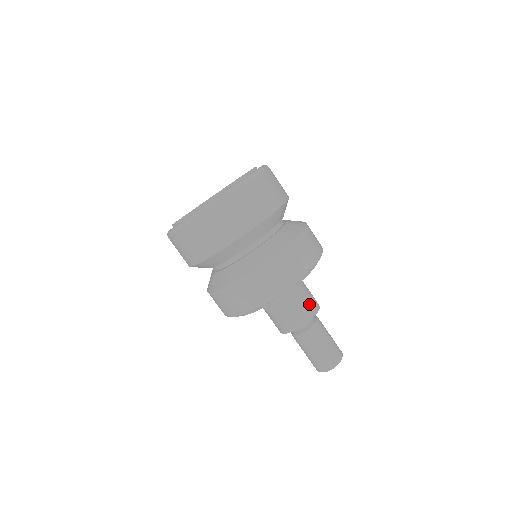
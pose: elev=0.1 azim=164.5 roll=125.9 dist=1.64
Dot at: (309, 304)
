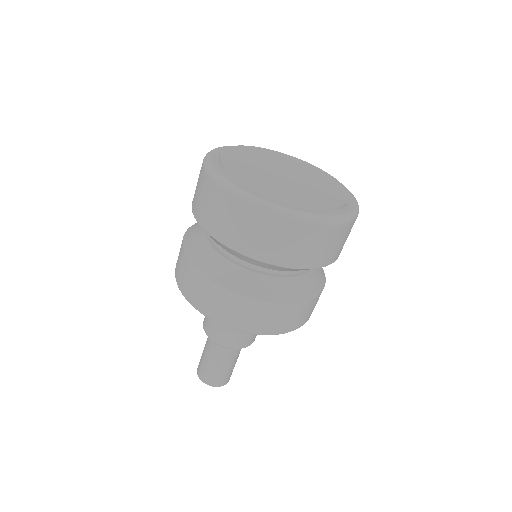
Dot at: (251, 336)
